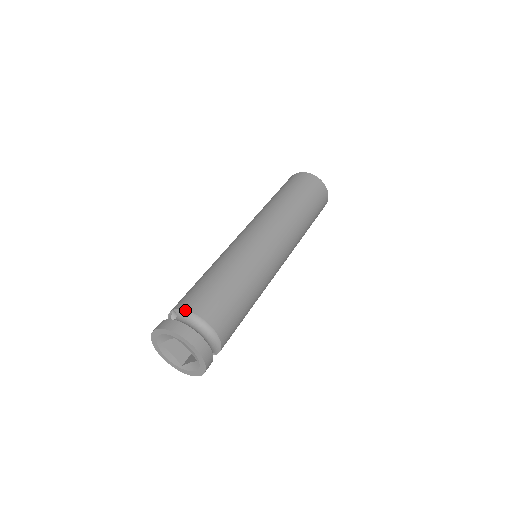
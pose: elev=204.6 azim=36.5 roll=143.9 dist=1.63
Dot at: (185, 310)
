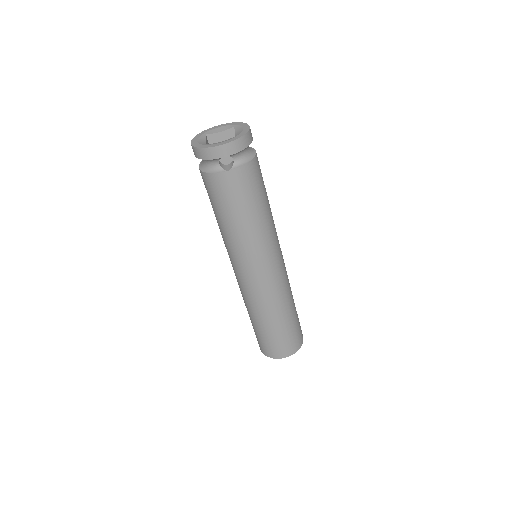
Dot at: occluded
